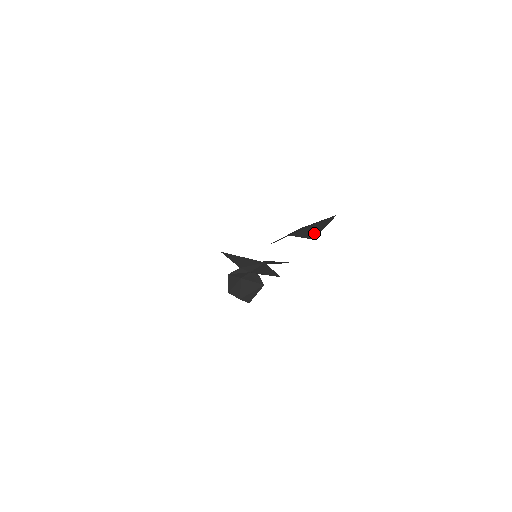
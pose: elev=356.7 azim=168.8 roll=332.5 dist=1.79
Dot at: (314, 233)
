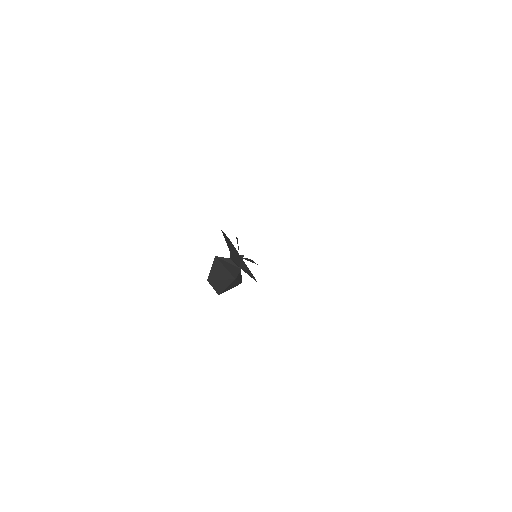
Dot at: occluded
